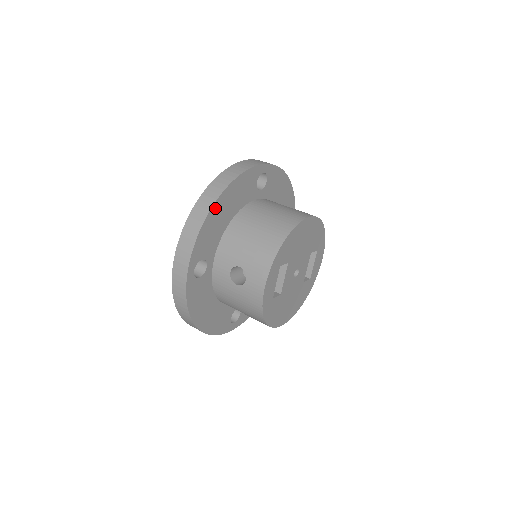
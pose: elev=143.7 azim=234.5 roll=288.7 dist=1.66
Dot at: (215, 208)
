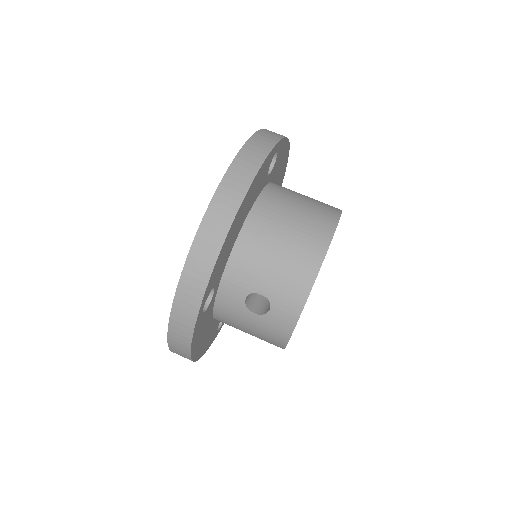
Dot at: (234, 222)
